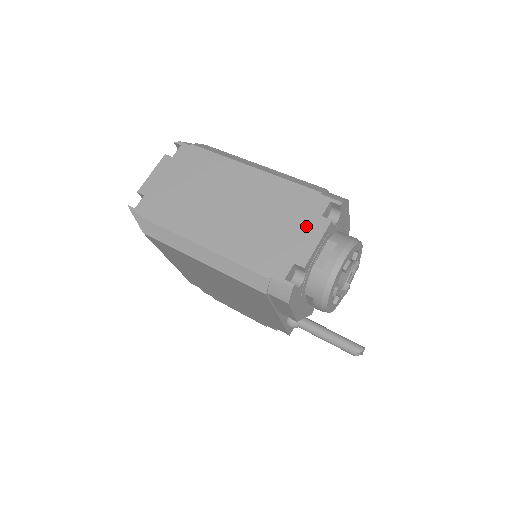
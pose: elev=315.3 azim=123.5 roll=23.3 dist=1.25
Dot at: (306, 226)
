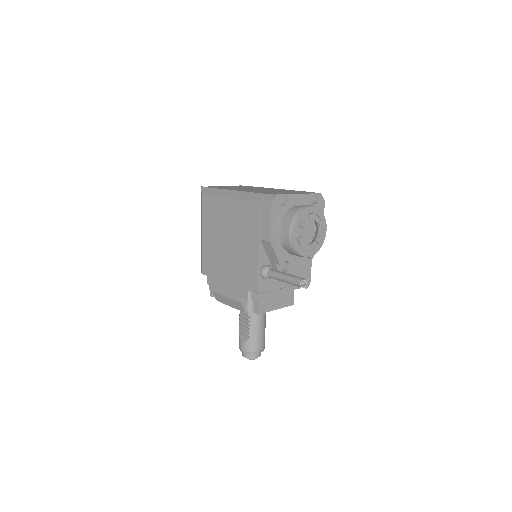
Dot at: occluded
